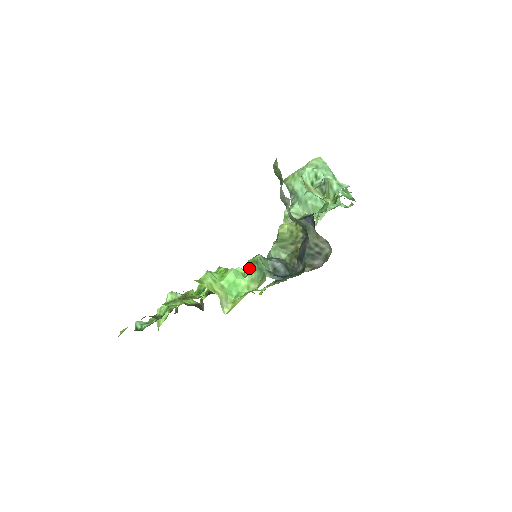
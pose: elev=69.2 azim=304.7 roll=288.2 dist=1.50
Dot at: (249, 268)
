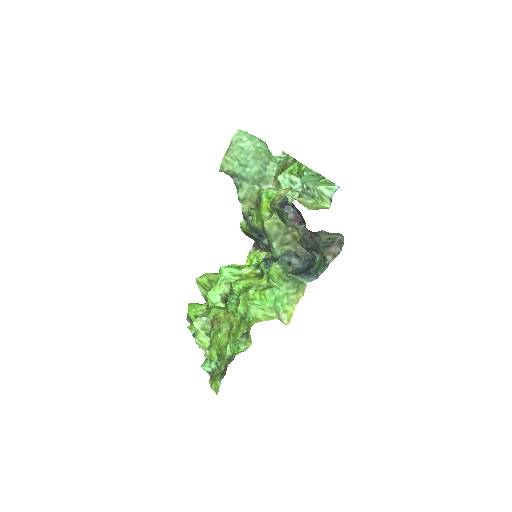
Dot at: (278, 280)
